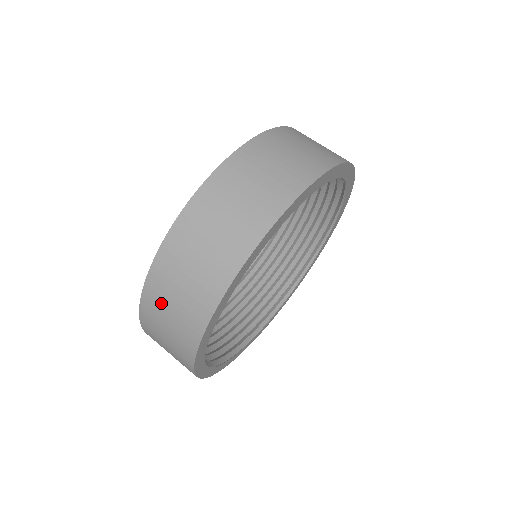
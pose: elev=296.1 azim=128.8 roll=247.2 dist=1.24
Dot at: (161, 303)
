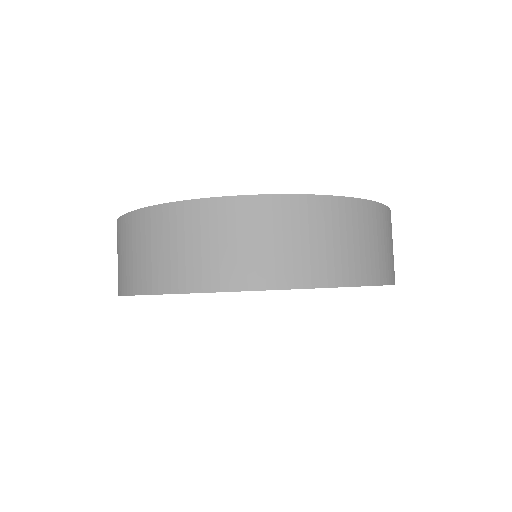
Dot at: occluded
